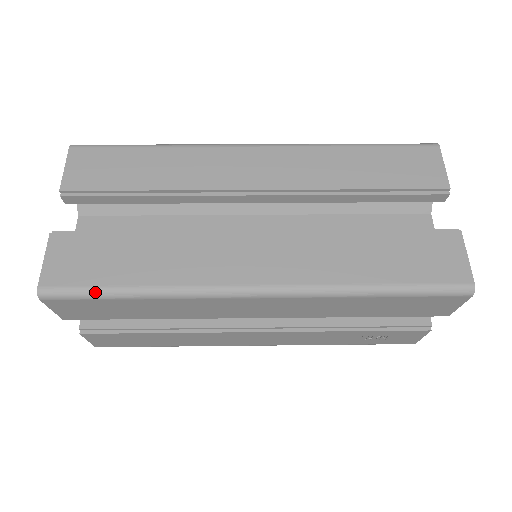
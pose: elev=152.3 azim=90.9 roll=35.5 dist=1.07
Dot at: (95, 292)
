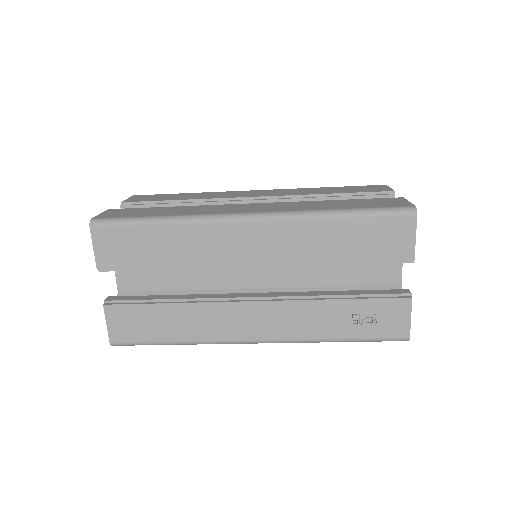
Dot at: (131, 219)
